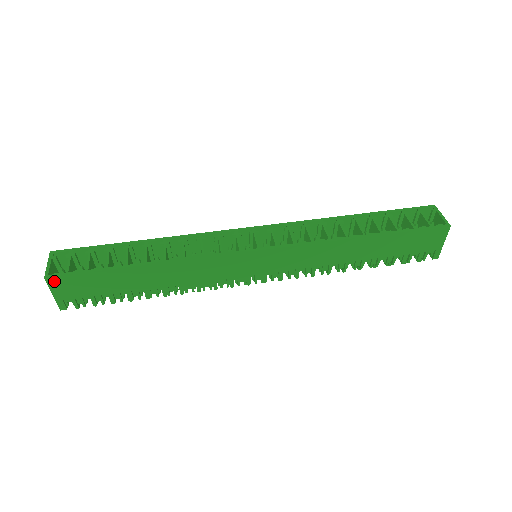
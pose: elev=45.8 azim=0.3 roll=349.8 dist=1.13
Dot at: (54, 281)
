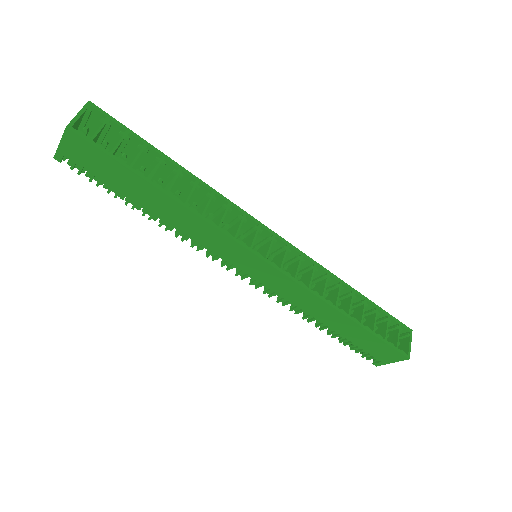
Dot at: (72, 136)
